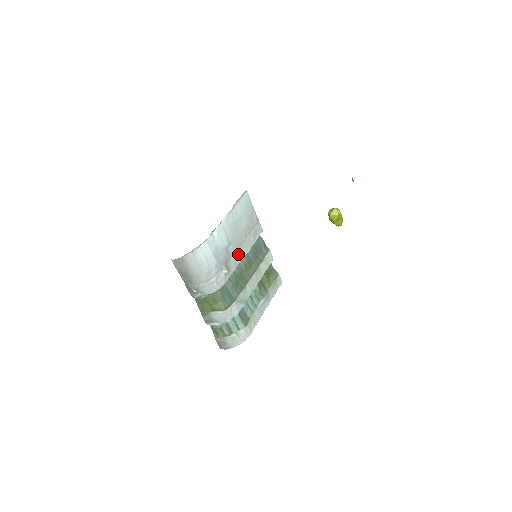
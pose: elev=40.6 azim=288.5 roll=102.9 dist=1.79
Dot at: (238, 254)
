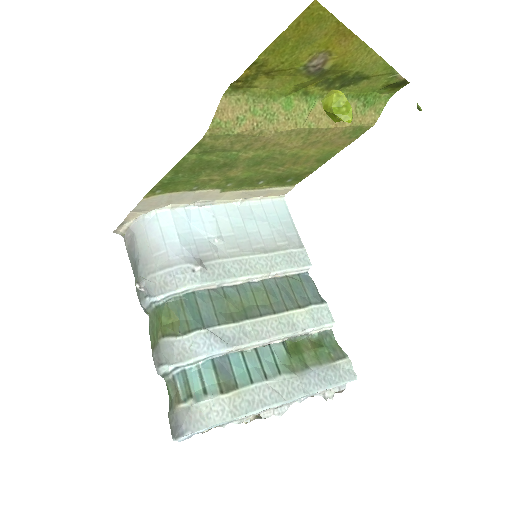
Dot at: (238, 264)
